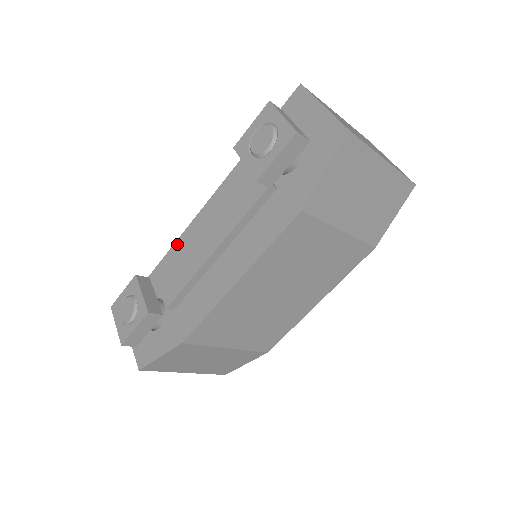
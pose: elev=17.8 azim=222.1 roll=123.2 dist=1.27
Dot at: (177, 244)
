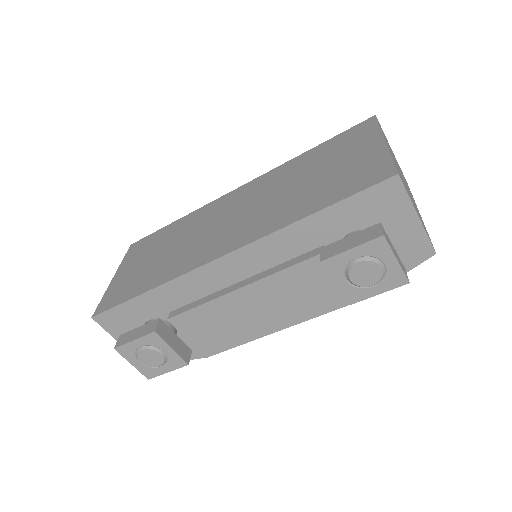
Dot at: (185, 279)
